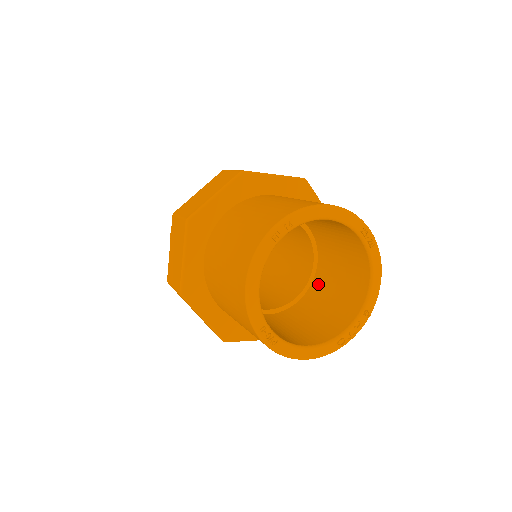
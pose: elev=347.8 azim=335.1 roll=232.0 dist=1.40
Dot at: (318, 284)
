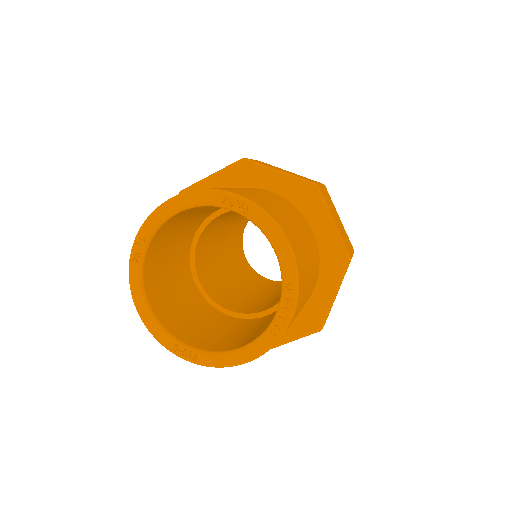
Dot at: occluded
